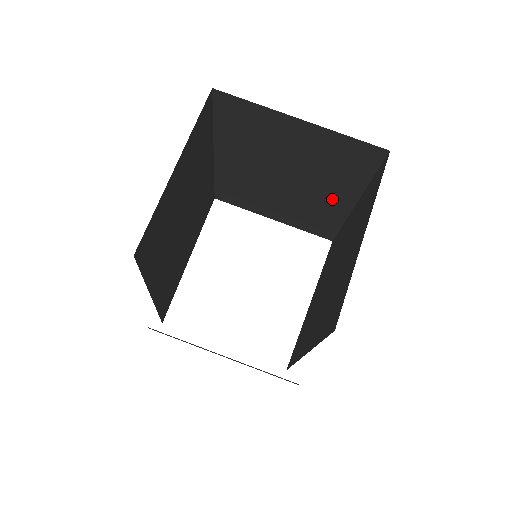
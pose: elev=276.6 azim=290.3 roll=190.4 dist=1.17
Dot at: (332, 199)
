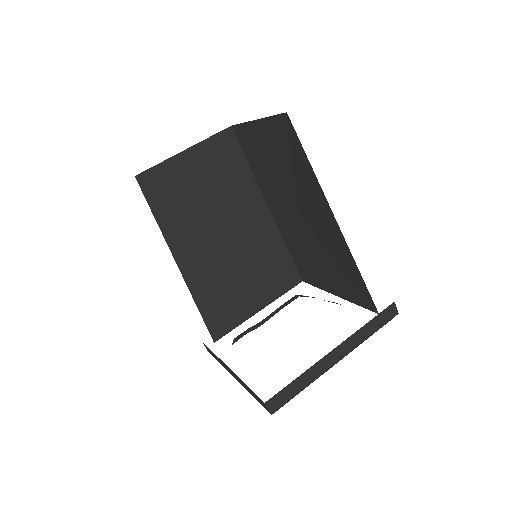
Dot at: (255, 216)
